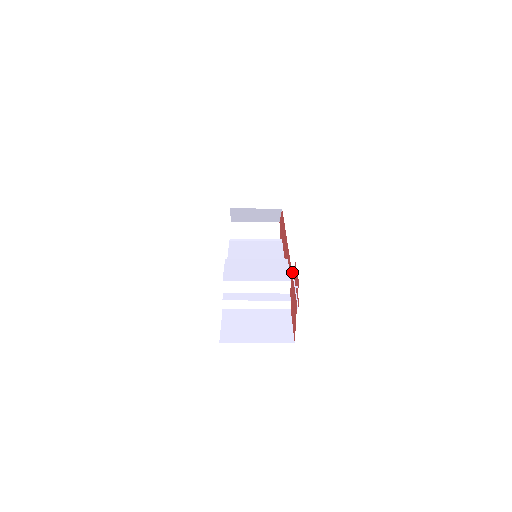
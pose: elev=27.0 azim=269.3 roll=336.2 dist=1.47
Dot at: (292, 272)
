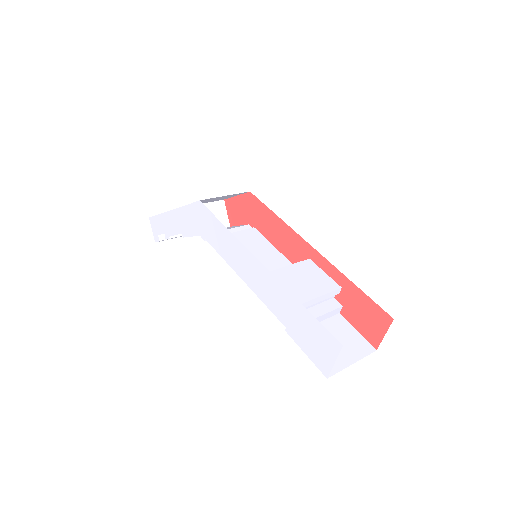
Dot at: occluded
